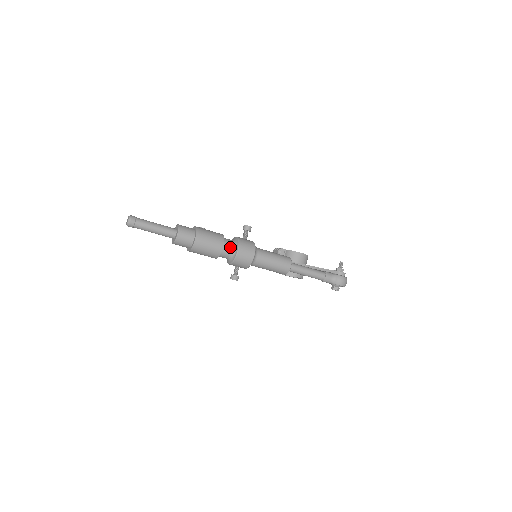
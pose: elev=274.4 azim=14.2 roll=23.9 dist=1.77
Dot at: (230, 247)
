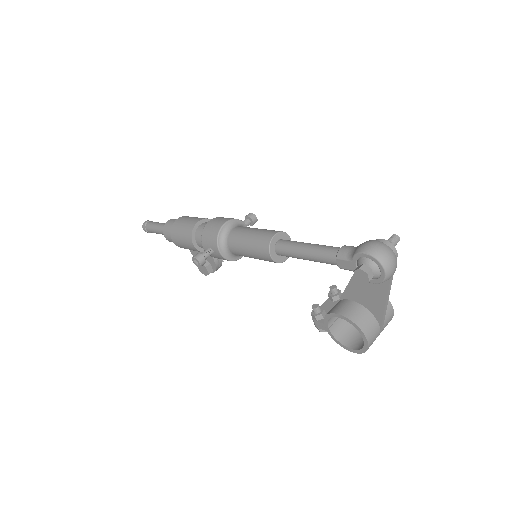
Dot at: occluded
